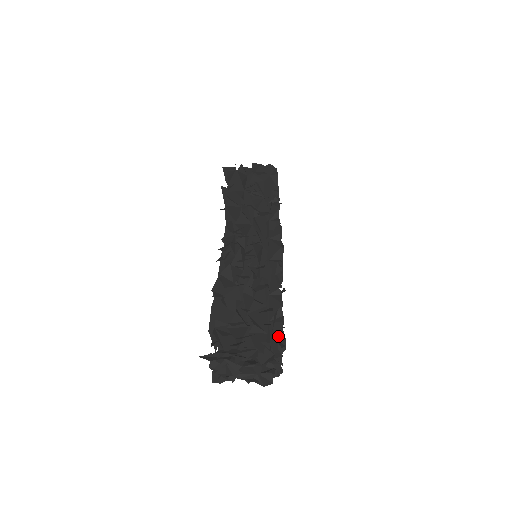
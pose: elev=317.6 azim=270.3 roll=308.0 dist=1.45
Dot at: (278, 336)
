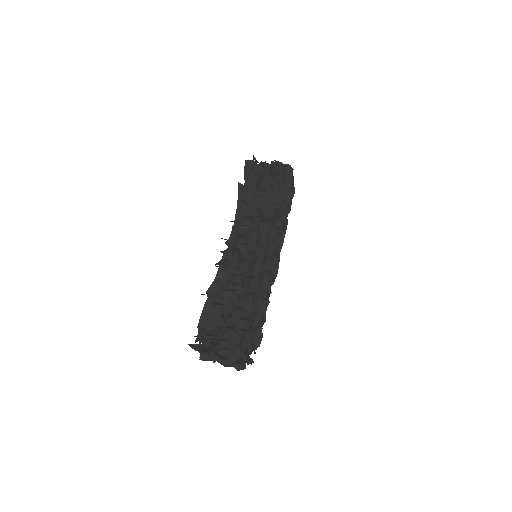
Dot at: (249, 342)
